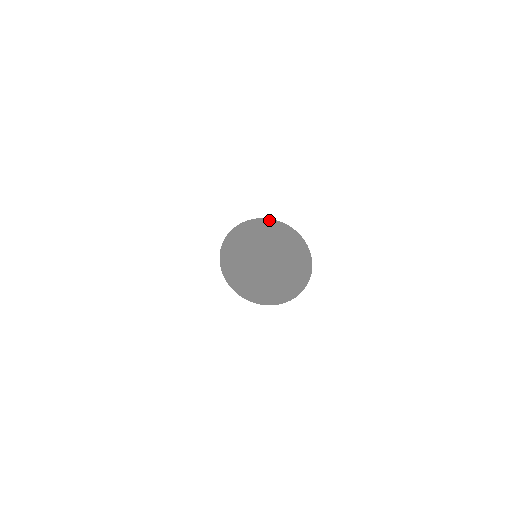
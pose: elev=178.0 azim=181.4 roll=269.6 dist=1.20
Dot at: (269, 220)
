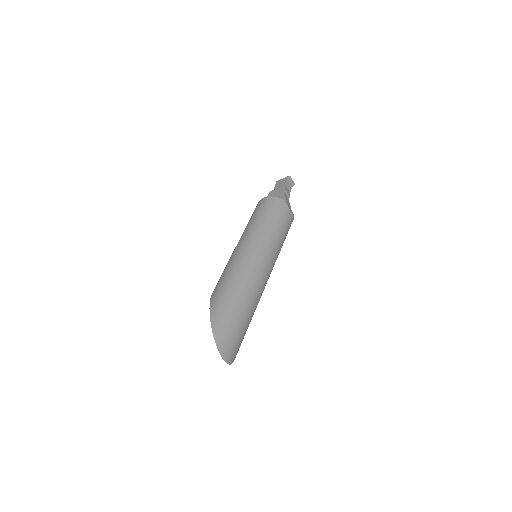
Dot at: (210, 320)
